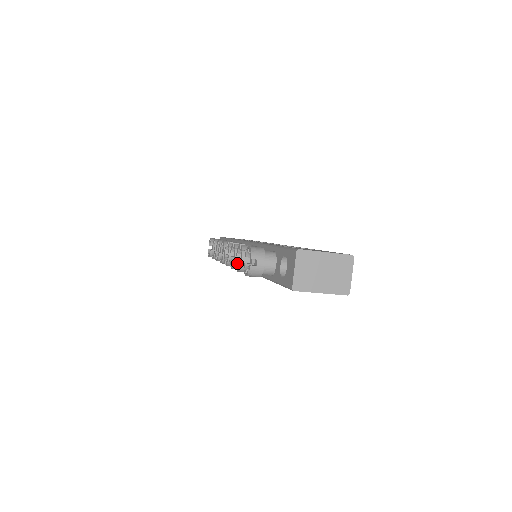
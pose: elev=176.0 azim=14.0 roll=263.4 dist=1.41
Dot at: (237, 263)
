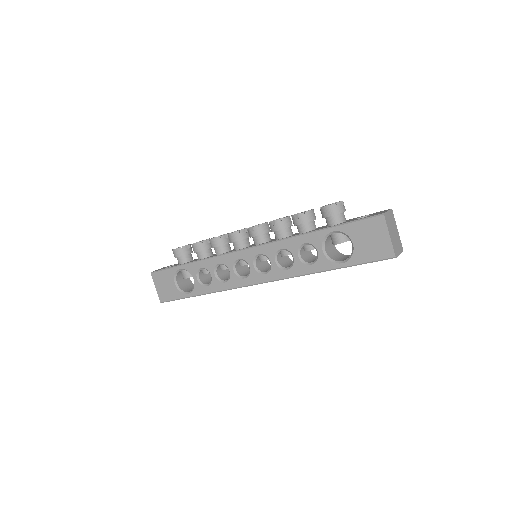
Dot at: (296, 215)
